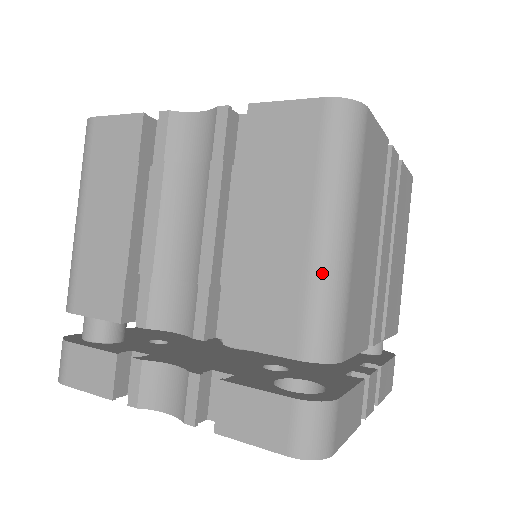
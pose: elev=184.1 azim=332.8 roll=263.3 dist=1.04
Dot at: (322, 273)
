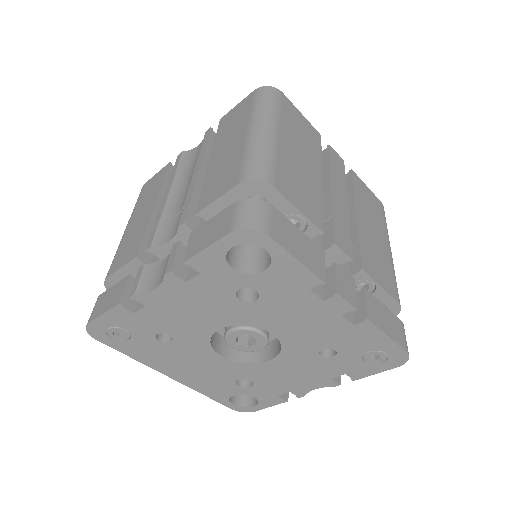
Dot at: (253, 143)
